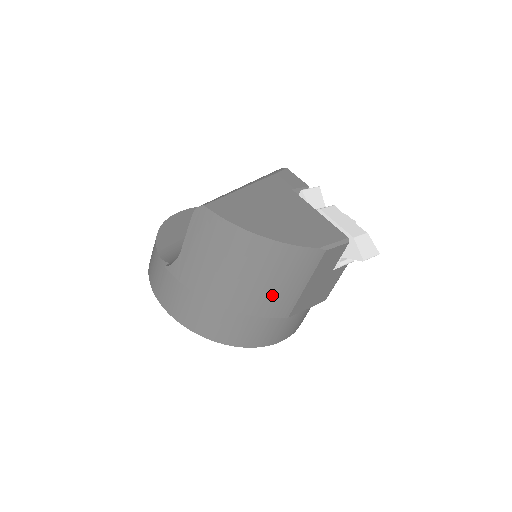
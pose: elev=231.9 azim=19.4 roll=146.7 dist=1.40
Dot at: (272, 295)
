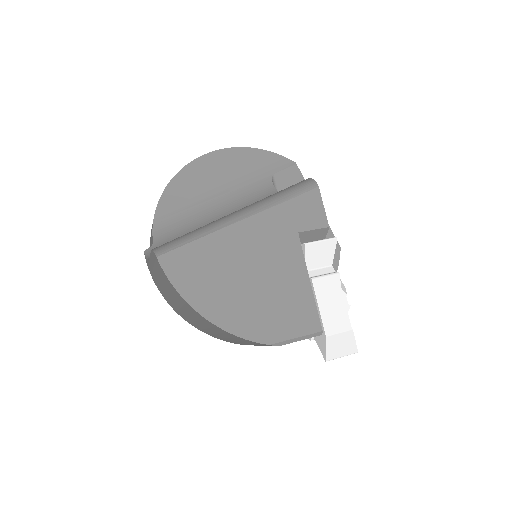
Dot at: (225, 338)
